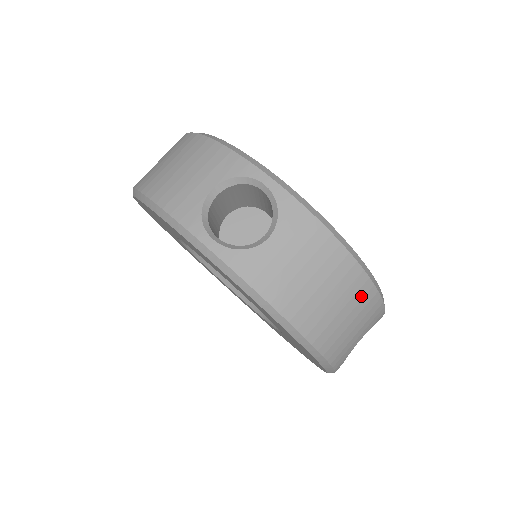
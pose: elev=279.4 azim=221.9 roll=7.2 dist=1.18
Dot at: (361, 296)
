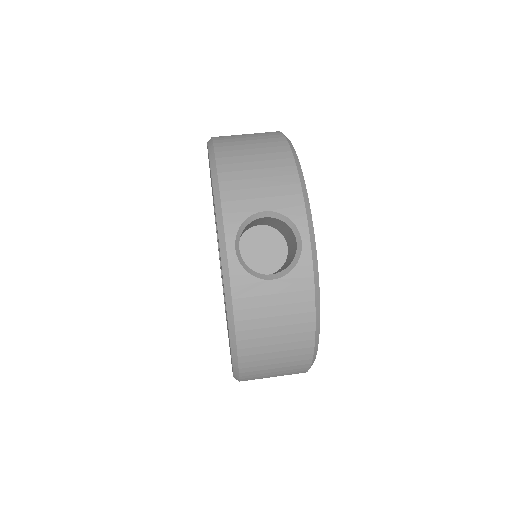
Dot at: (277, 158)
